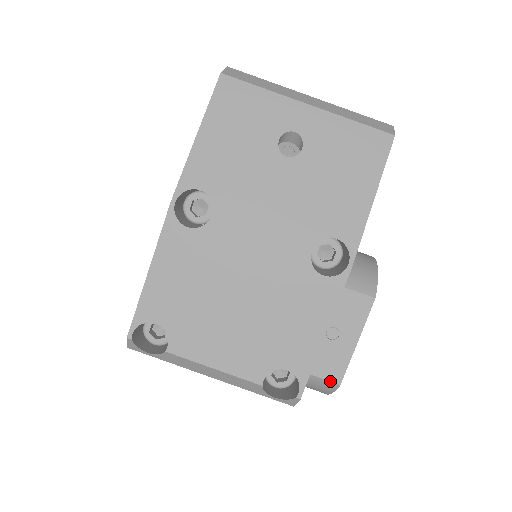
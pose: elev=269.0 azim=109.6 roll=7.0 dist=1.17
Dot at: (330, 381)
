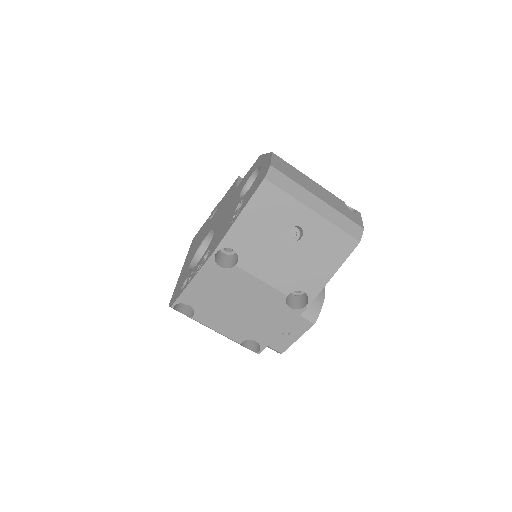
Dot at: (277, 351)
